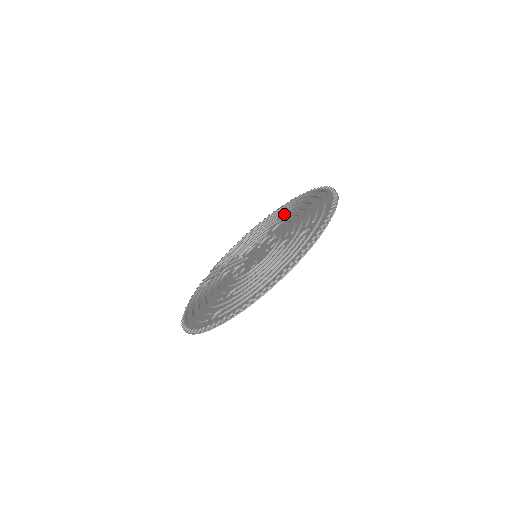
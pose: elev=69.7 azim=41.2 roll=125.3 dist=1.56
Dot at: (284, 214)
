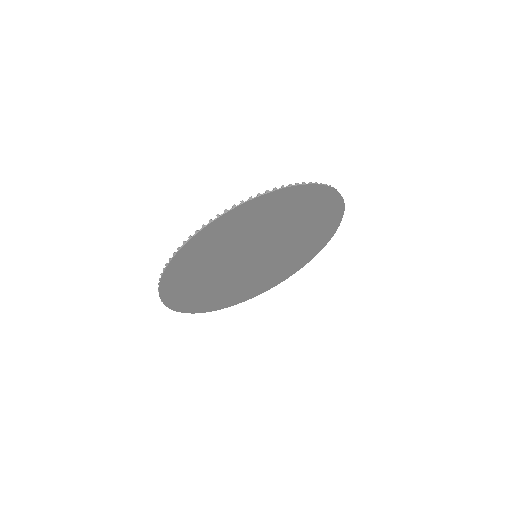
Dot at: (283, 268)
